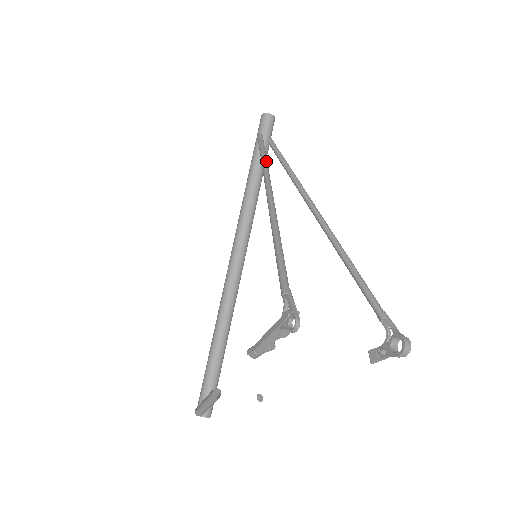
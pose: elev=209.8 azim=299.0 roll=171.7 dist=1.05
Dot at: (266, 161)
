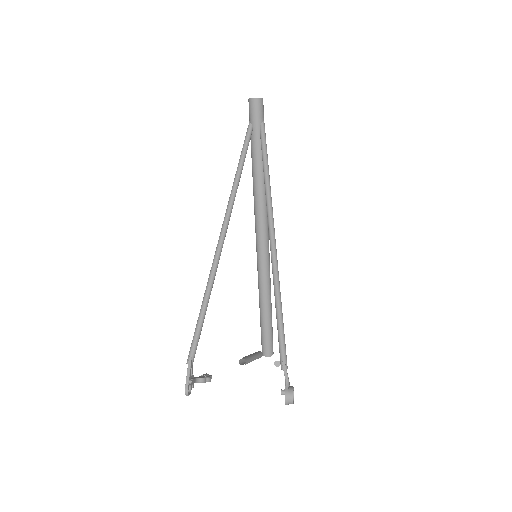
Dot at: (237, 177)
